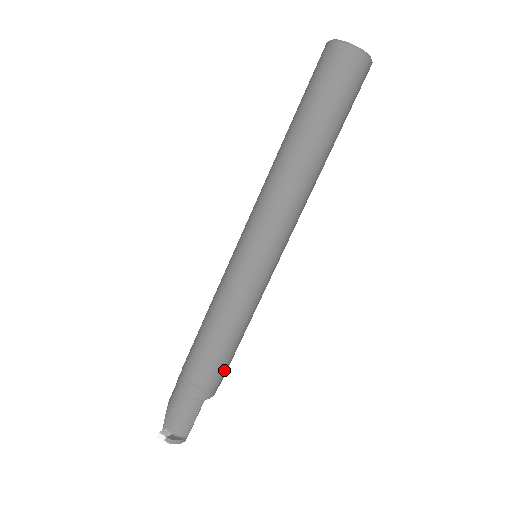
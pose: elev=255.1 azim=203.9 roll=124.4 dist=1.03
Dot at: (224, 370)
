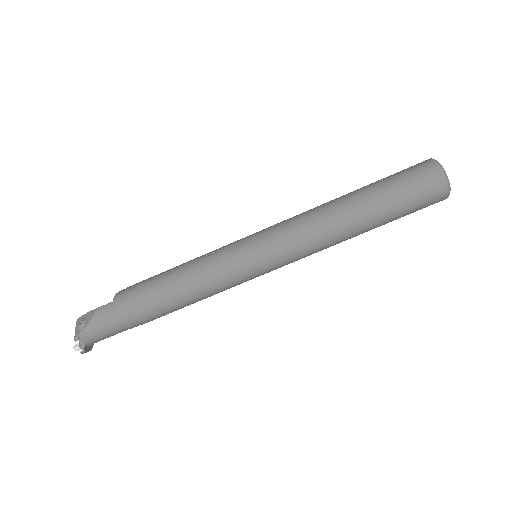
Dot at: occluded
